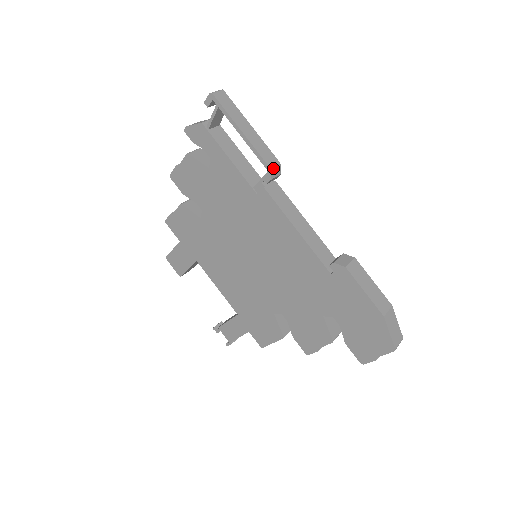
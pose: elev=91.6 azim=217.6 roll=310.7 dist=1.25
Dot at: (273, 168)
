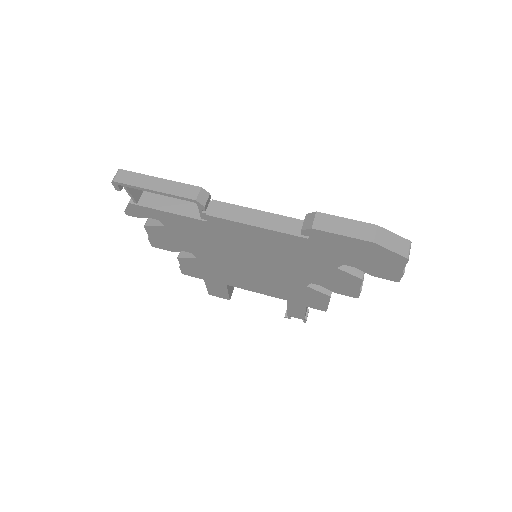
Dot at: (198, 197)
